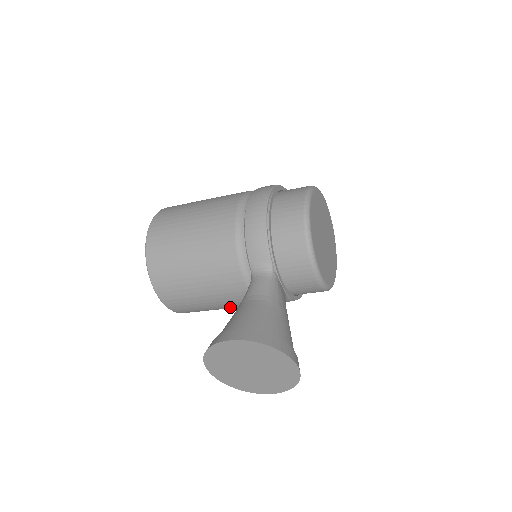
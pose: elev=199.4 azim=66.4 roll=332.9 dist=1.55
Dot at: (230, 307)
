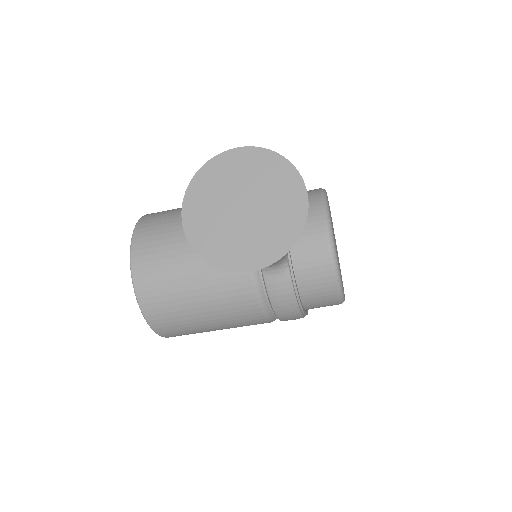
Dot at: (210, 291)
